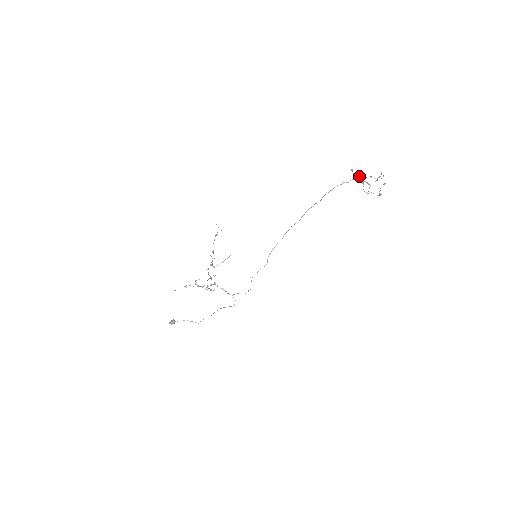
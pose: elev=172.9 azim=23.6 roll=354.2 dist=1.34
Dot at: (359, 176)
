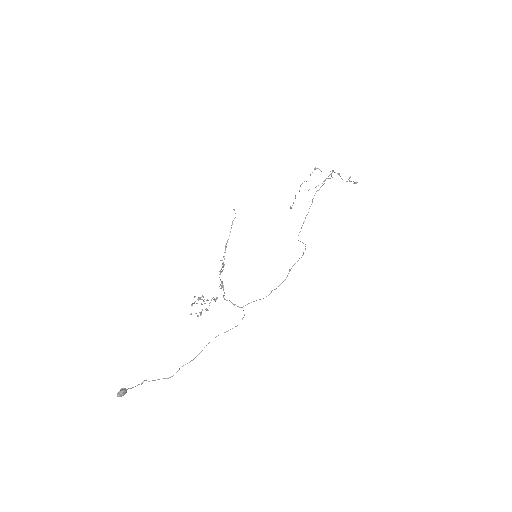
Dot at: occluded
